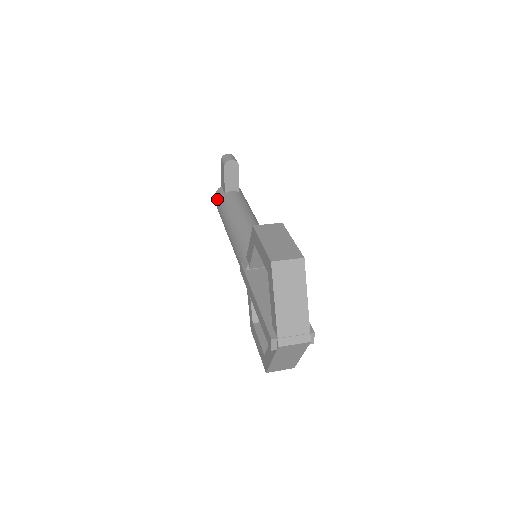
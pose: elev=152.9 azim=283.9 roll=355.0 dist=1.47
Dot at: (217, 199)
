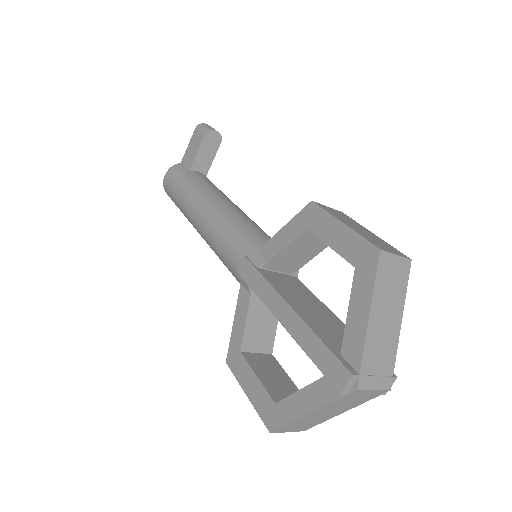
Dot at: (175, 175)
